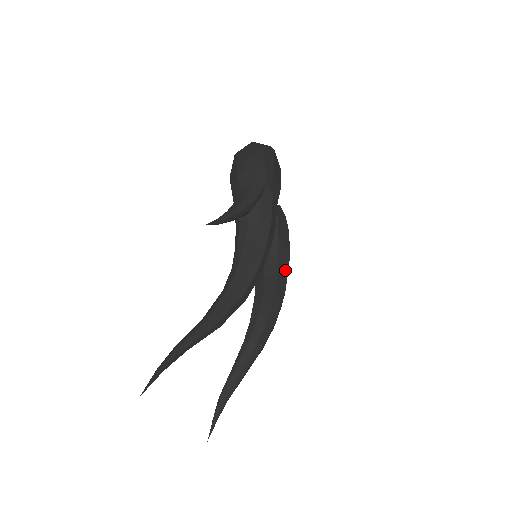
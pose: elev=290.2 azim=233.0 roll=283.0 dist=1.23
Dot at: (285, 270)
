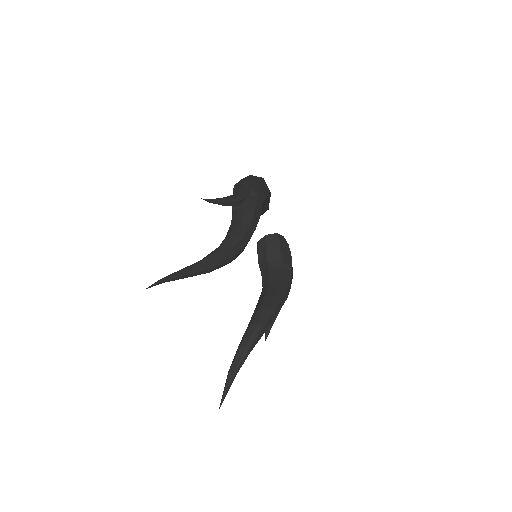
Dot at: (287, 280)
